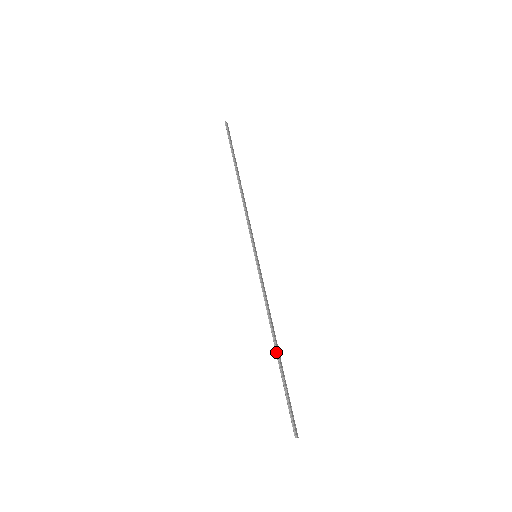
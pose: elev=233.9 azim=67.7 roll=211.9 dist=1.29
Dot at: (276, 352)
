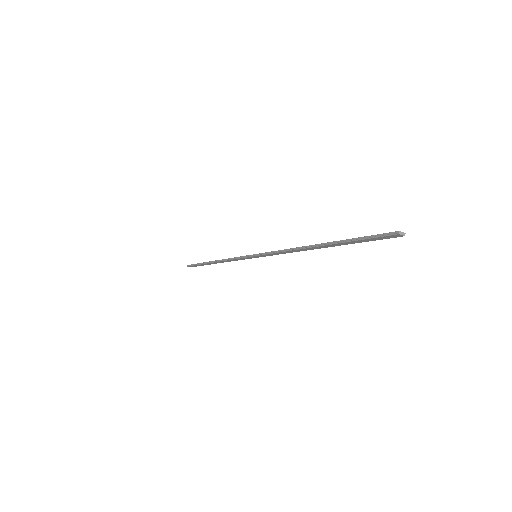
Dot at: (319, 246)
